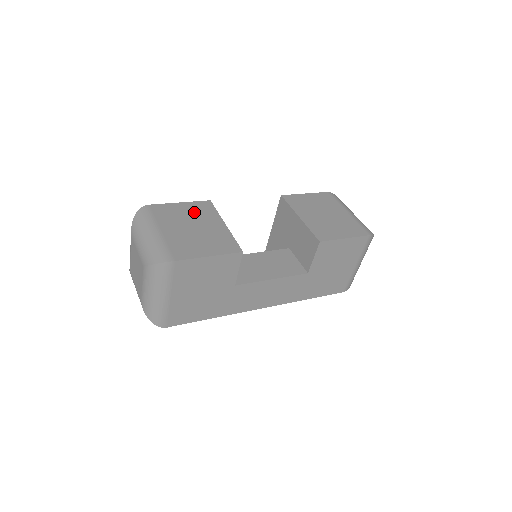
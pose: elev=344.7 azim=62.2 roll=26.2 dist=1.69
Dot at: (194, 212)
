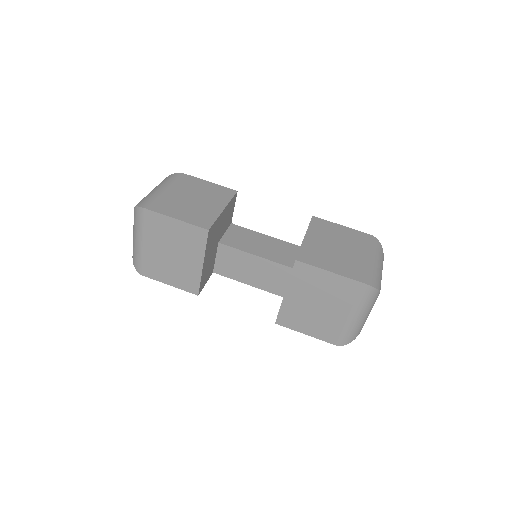
Dot at: (183, 238)
